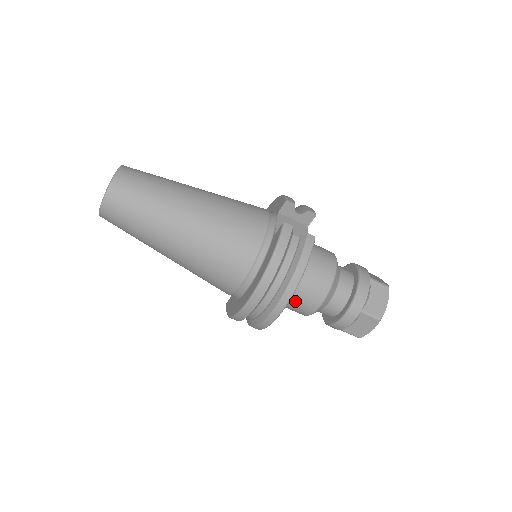
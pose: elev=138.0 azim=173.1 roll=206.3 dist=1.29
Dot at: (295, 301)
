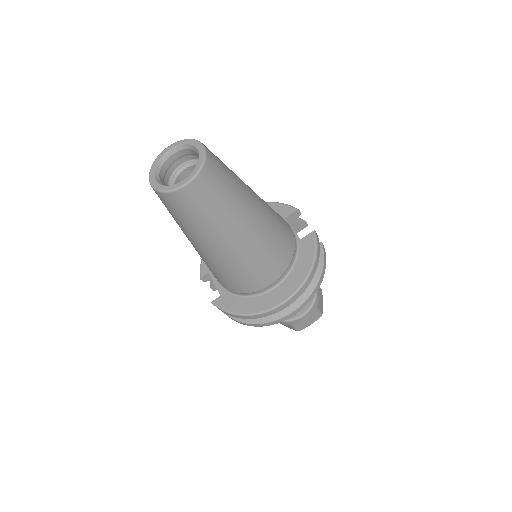
Dot at: occluded
